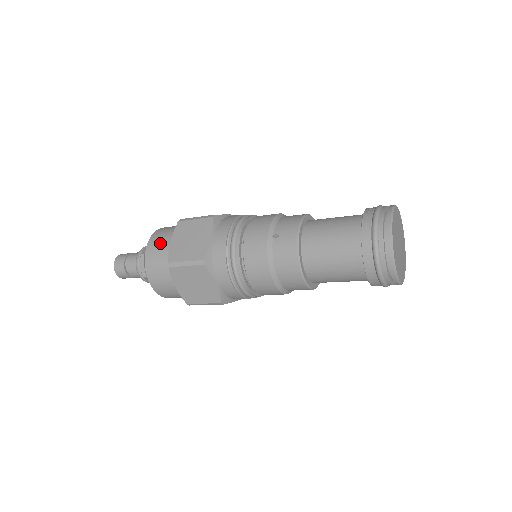
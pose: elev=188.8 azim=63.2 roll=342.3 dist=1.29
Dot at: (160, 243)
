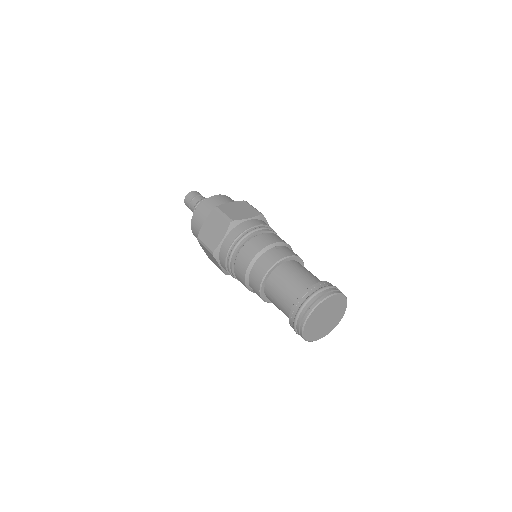
Dot at: occluded
